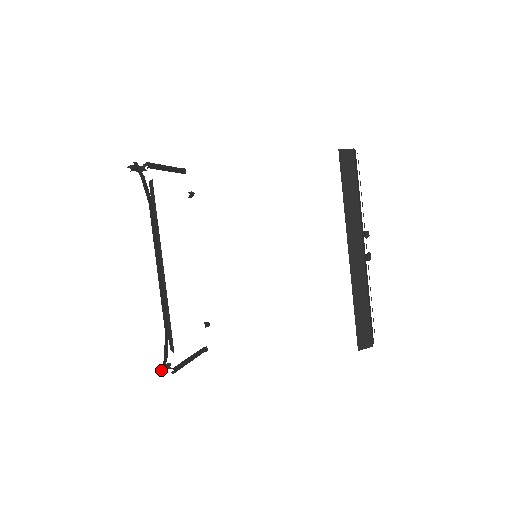
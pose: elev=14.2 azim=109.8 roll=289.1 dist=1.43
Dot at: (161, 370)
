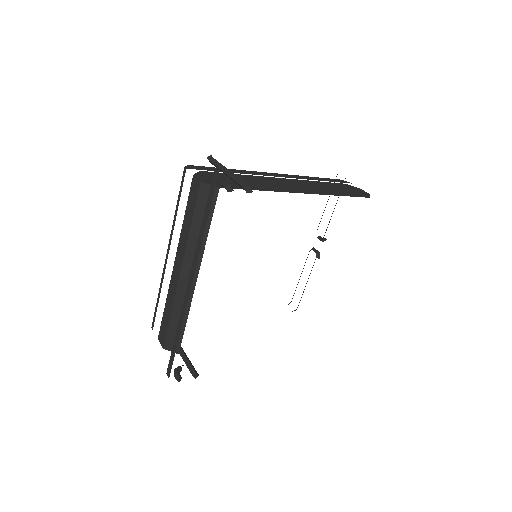
Dot at: (180, 378)
